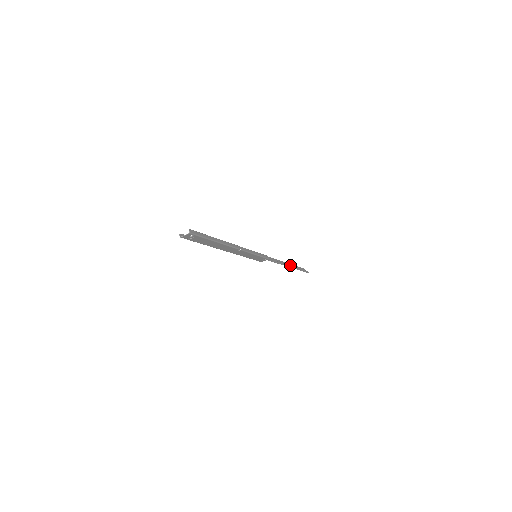
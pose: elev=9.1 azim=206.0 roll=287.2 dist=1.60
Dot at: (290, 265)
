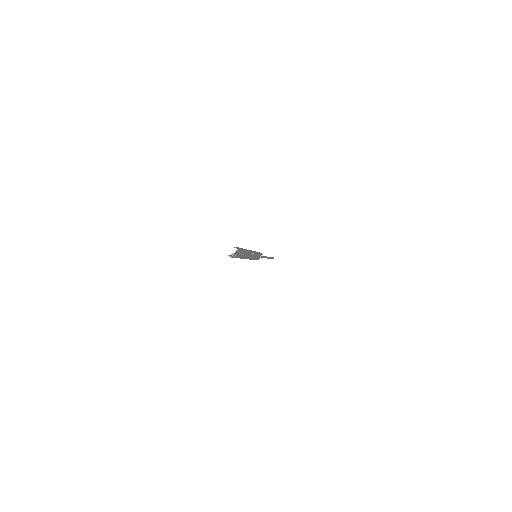
Dot at: occluded
